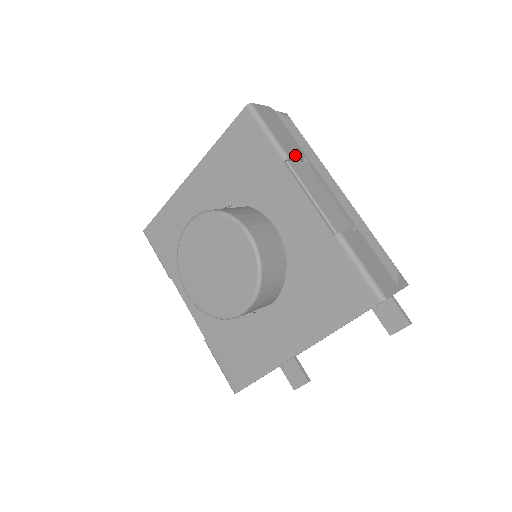
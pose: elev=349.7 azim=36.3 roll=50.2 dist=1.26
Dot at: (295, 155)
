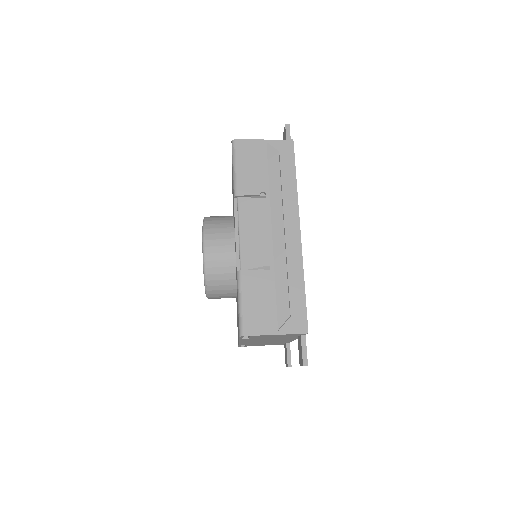
Dot at: (250, 192)
